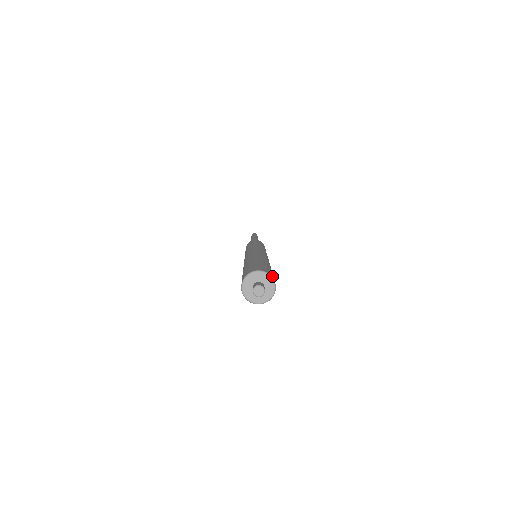
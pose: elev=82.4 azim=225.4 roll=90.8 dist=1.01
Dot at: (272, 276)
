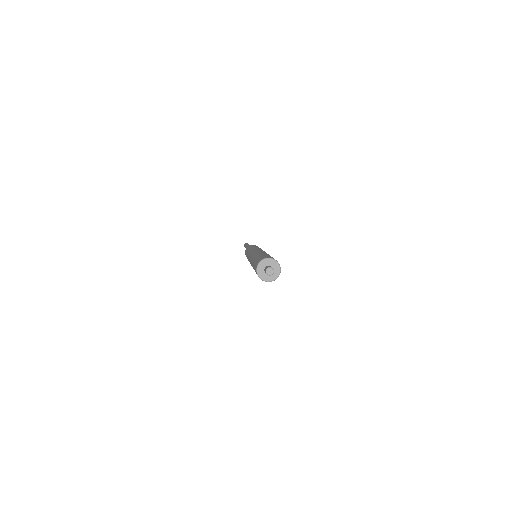
Dot at: (271, 258)
